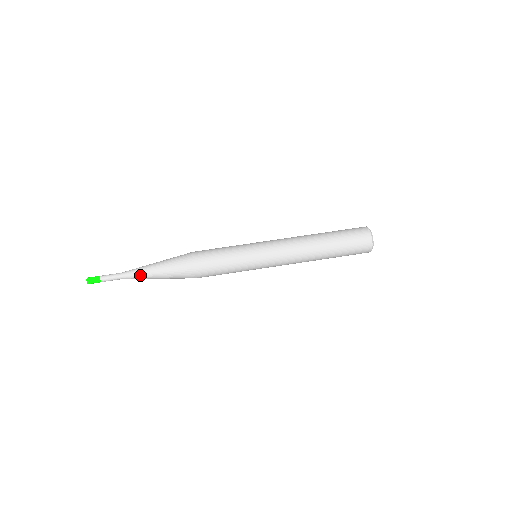
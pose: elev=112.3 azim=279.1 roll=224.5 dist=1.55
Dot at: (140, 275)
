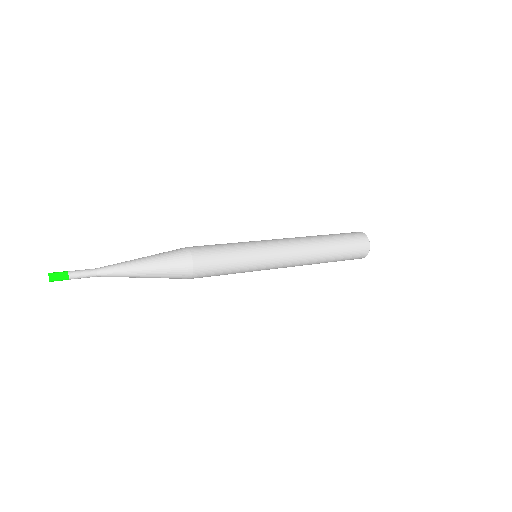
Dot at: (122, 264)
